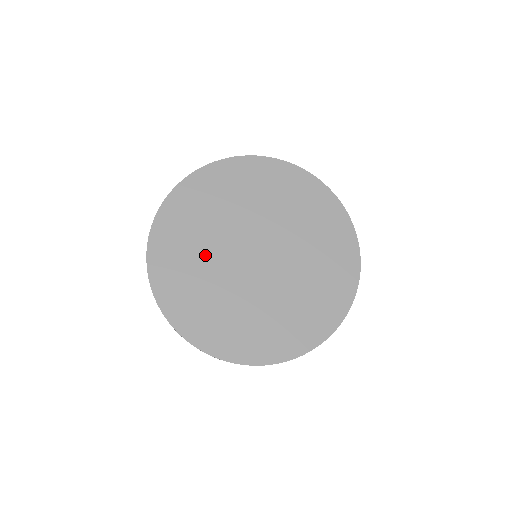
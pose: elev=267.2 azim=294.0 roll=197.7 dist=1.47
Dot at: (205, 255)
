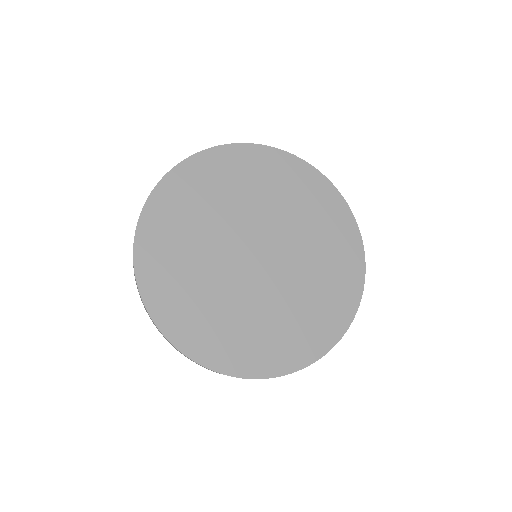
Dot at: (220, 296)
